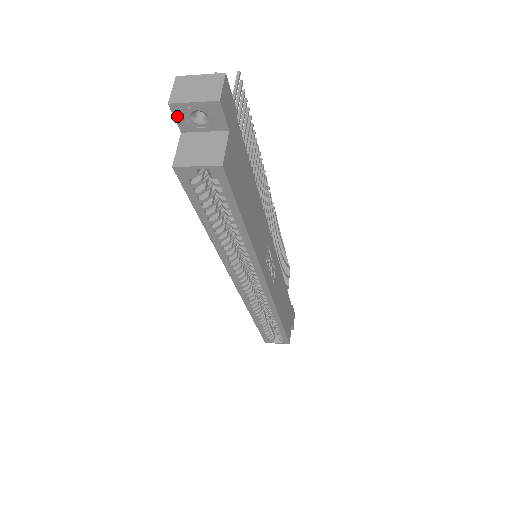
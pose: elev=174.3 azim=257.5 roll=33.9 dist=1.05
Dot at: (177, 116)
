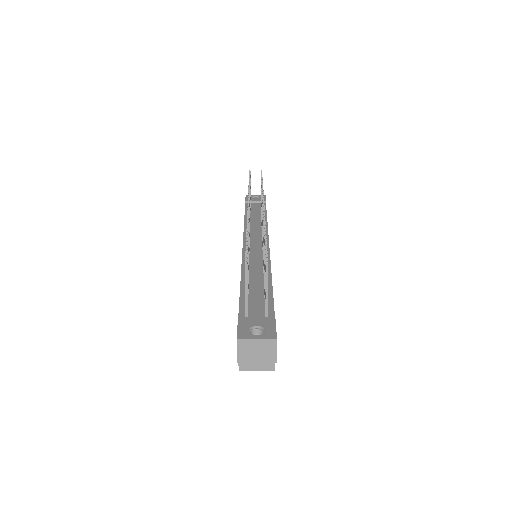
Dot at: occluded
